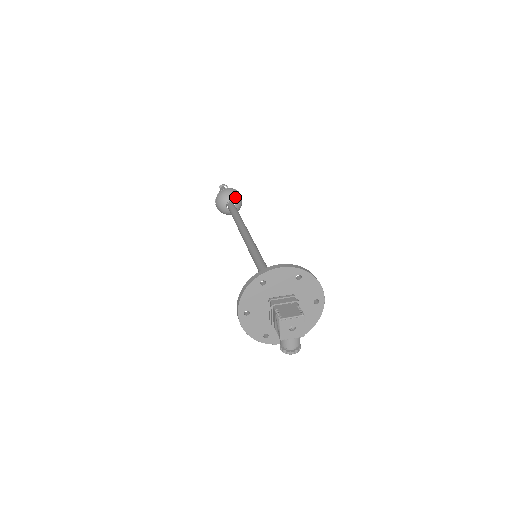
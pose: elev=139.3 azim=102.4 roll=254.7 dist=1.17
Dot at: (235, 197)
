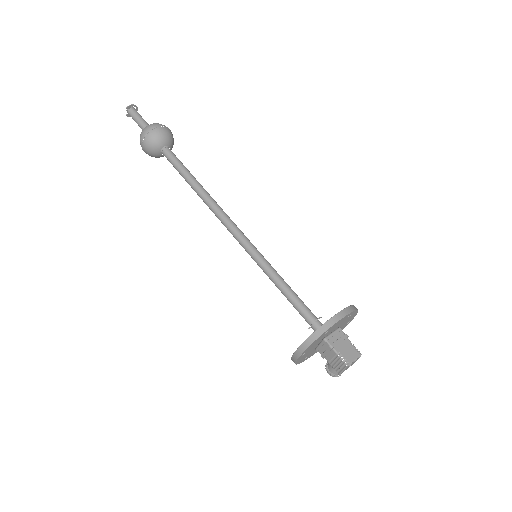
Dot at: (170, 140)
